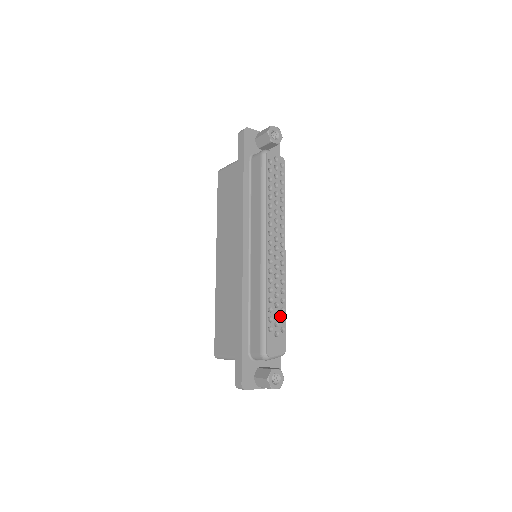
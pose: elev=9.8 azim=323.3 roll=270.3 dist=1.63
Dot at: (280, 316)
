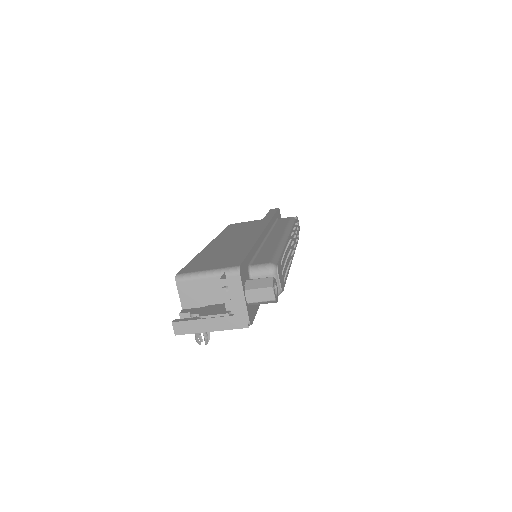
Dot at: (285, 272)
